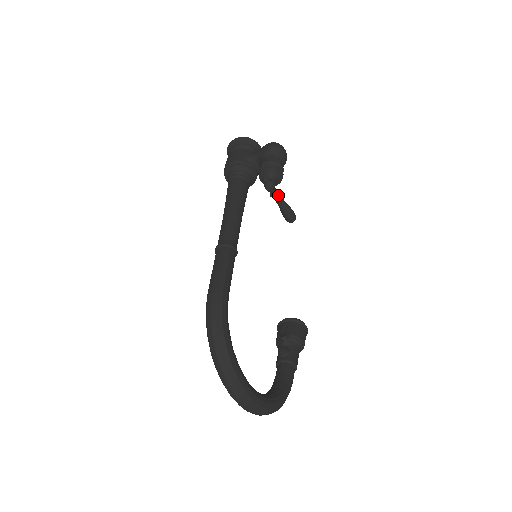
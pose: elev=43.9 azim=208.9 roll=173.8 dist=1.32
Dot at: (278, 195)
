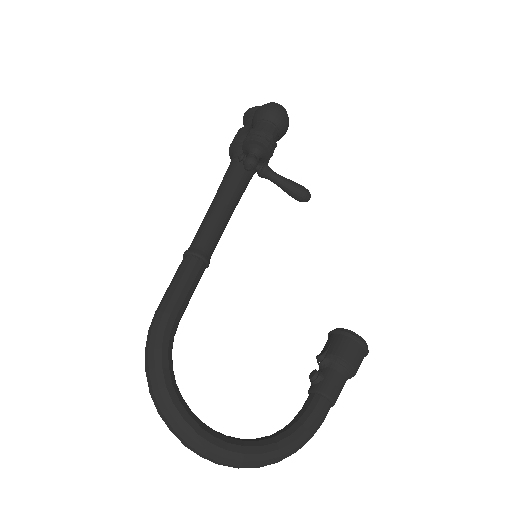
Dot at: (264, 172)
